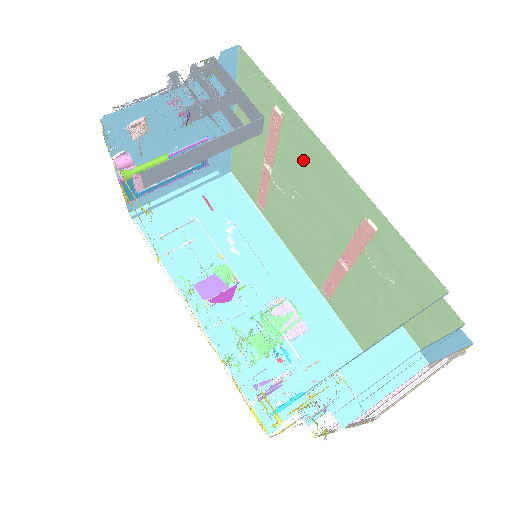
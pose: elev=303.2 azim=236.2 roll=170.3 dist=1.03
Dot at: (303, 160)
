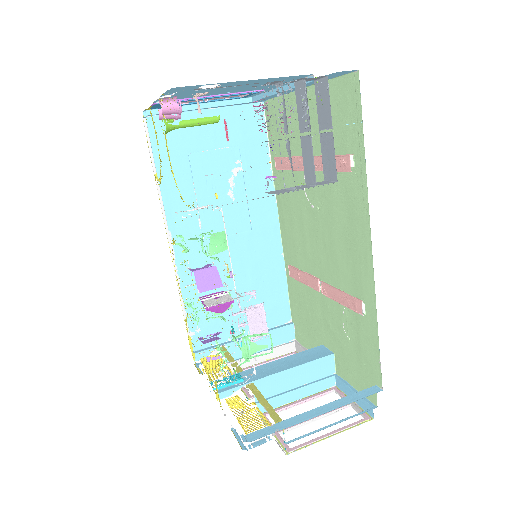
Dot at: (344, 210)
